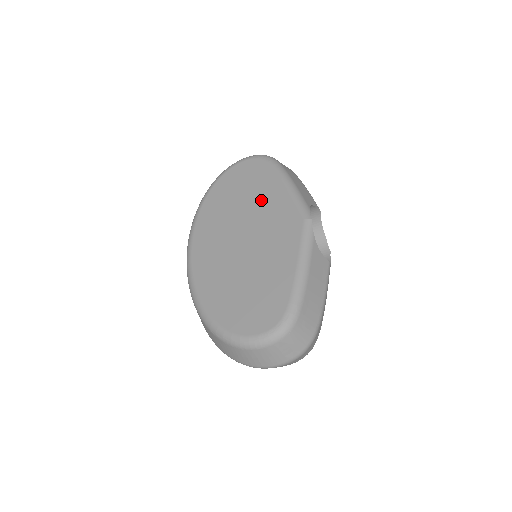
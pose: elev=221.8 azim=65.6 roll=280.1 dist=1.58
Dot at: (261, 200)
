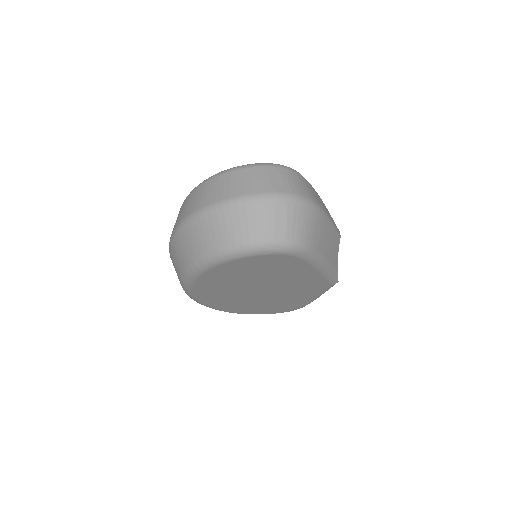
Dot at: occluded
